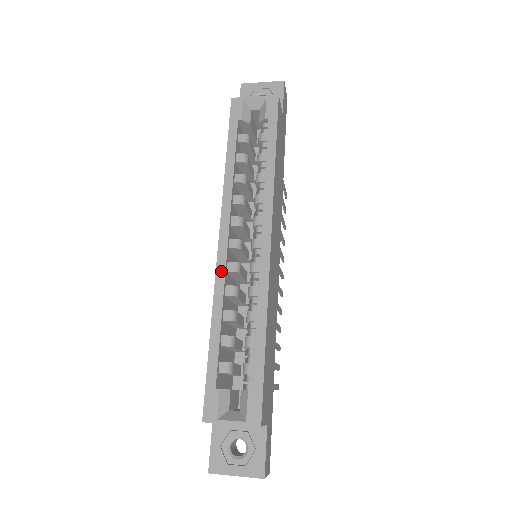
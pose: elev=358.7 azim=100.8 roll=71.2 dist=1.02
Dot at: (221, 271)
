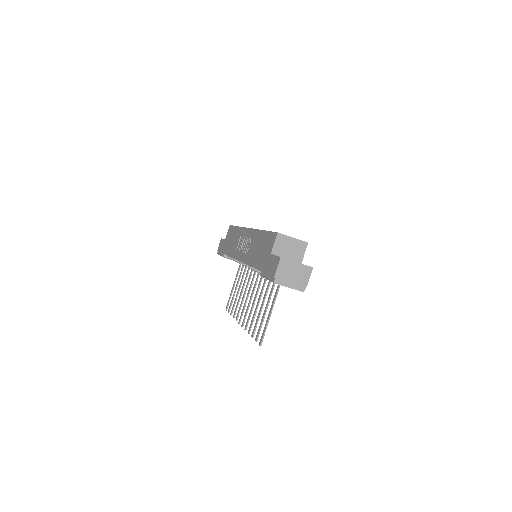
Dot at: occluded
